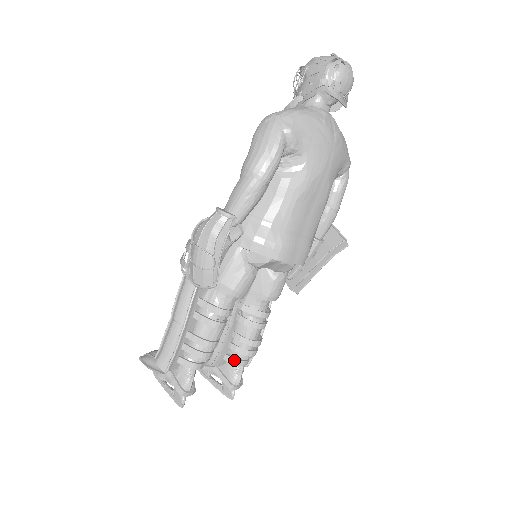
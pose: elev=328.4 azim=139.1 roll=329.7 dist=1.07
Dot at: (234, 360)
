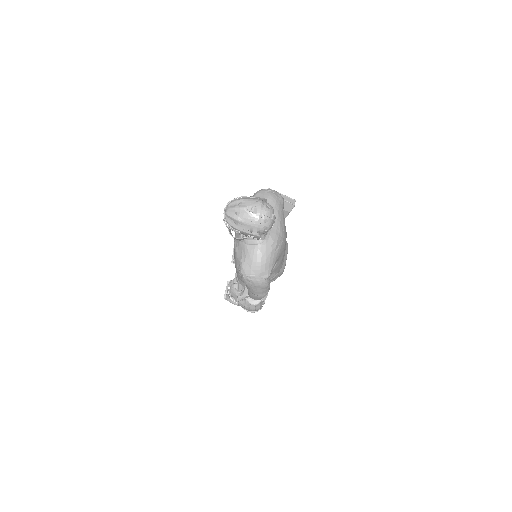
Dot at: occluded
